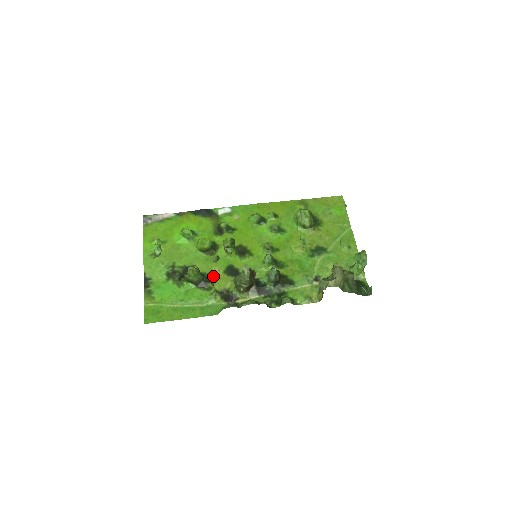
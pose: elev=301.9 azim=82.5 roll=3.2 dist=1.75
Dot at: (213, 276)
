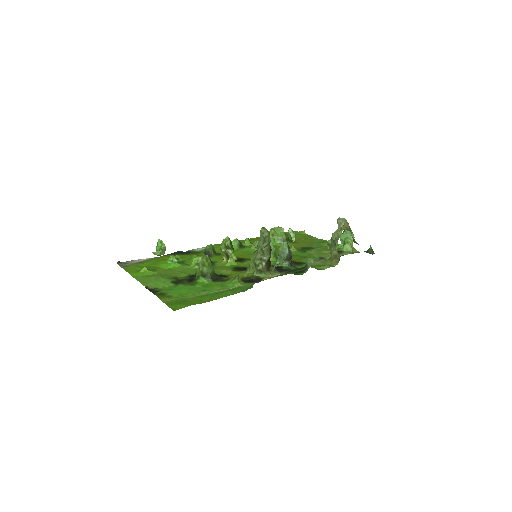
Dot at: (224, 274)
